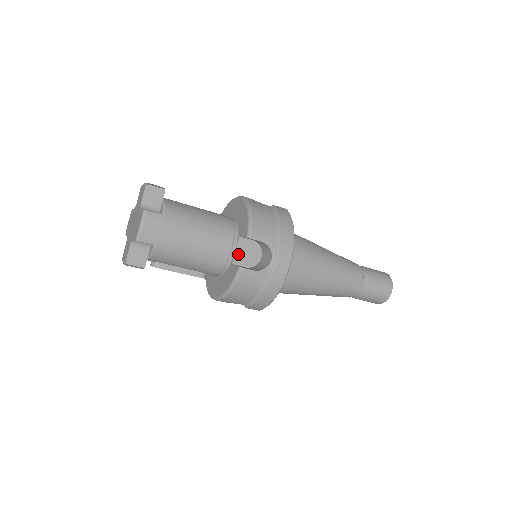
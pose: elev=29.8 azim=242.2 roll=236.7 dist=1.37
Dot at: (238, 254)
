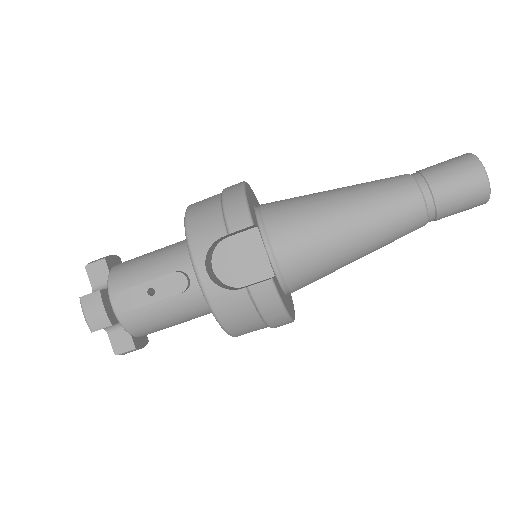
Dot at: occluded
